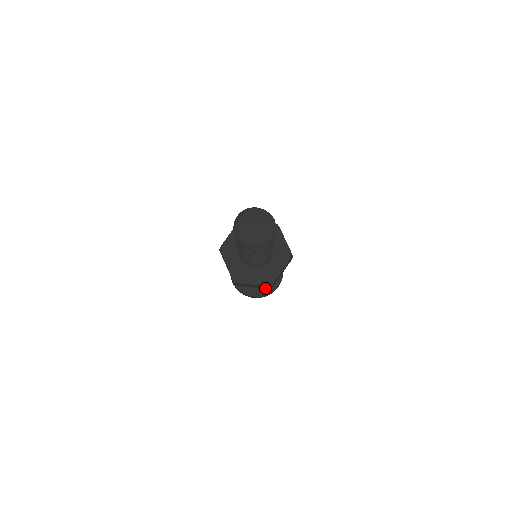
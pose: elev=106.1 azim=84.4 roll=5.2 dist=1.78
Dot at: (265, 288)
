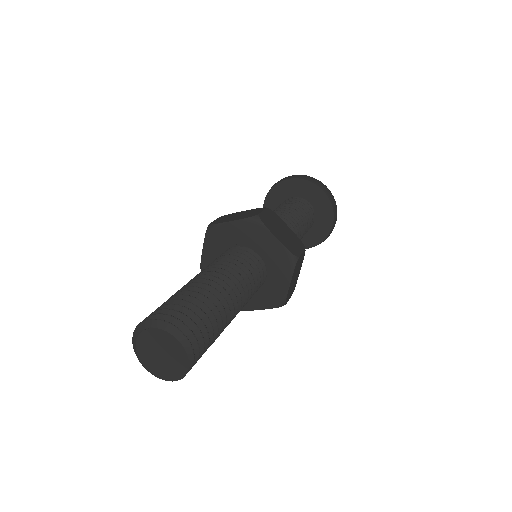
Dot at: occluded
